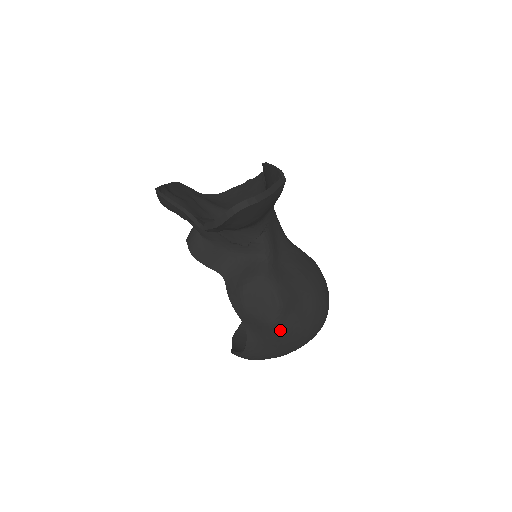
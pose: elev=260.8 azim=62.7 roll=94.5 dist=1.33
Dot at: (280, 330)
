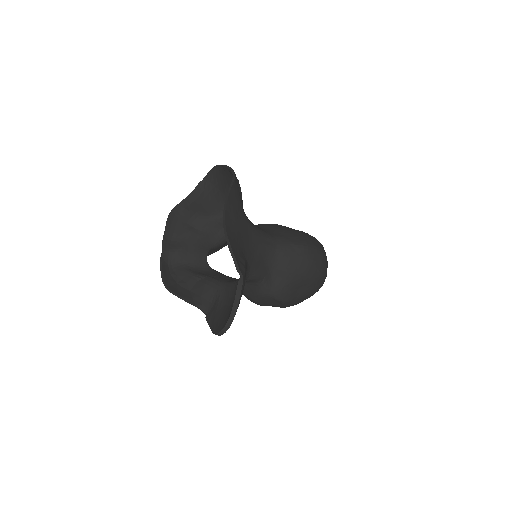
Dot at: (293, 305)
